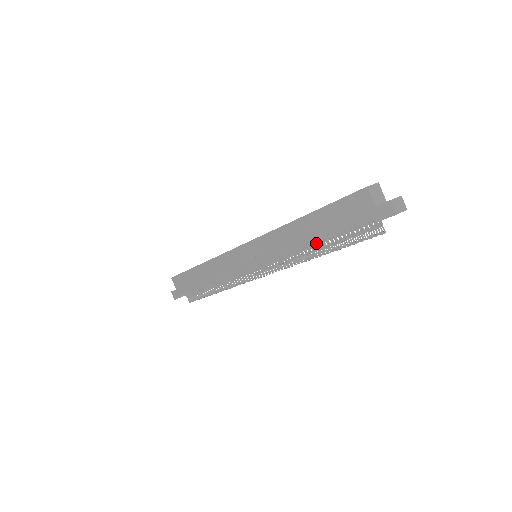
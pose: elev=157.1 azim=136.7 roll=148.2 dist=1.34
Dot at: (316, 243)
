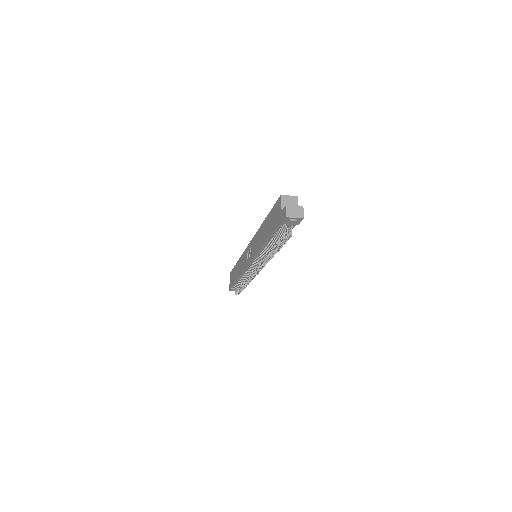
Dot at: (270, 244)
